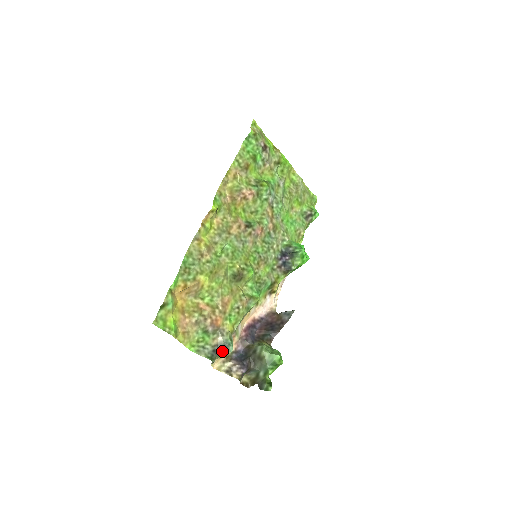
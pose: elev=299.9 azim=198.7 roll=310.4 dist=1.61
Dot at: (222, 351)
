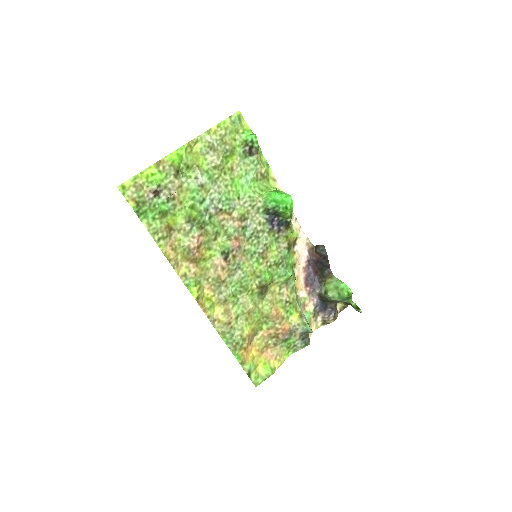
Dot at: (307, 335)
